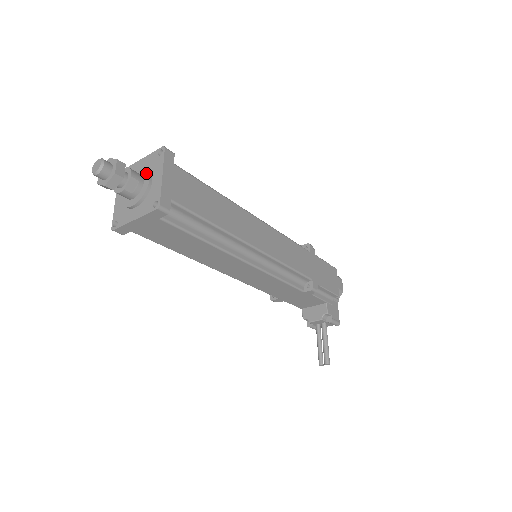
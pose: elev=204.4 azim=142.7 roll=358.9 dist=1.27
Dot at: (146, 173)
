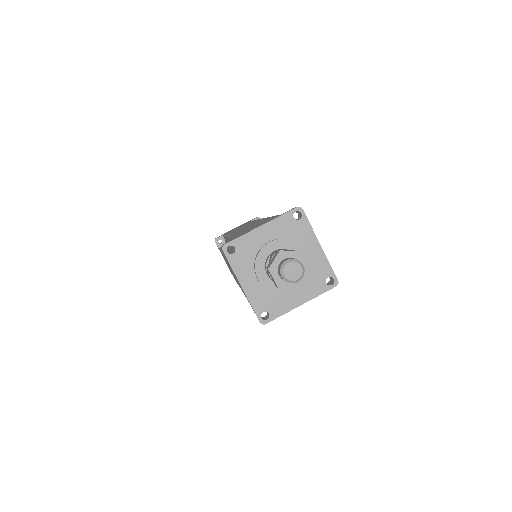
Dot at: (295, 247)
